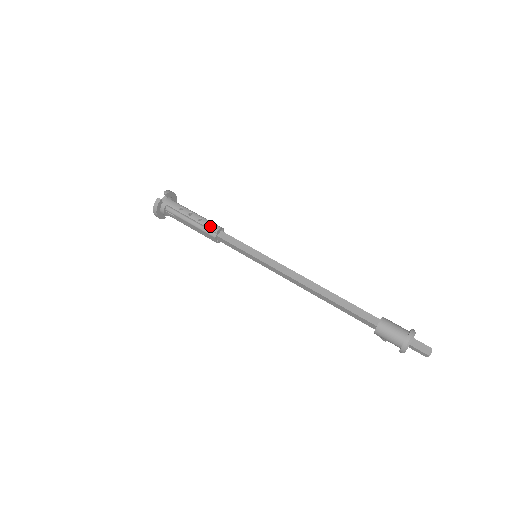
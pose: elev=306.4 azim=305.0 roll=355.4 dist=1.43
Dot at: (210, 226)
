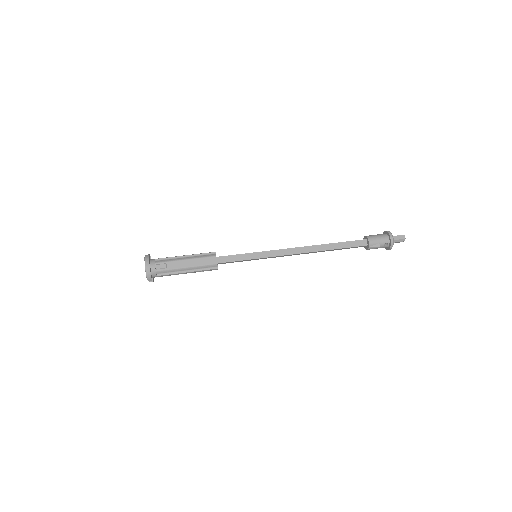
Dot at: (206, 253)
